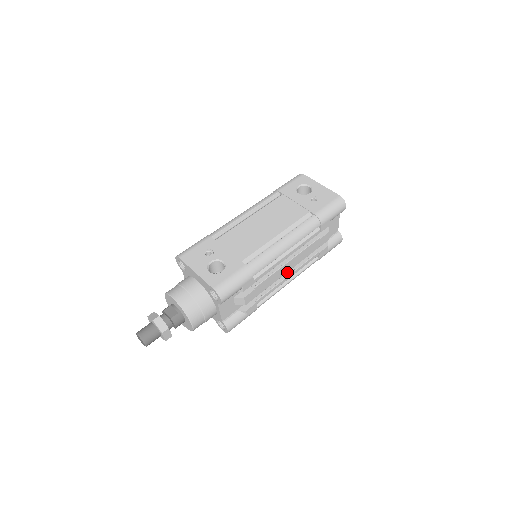
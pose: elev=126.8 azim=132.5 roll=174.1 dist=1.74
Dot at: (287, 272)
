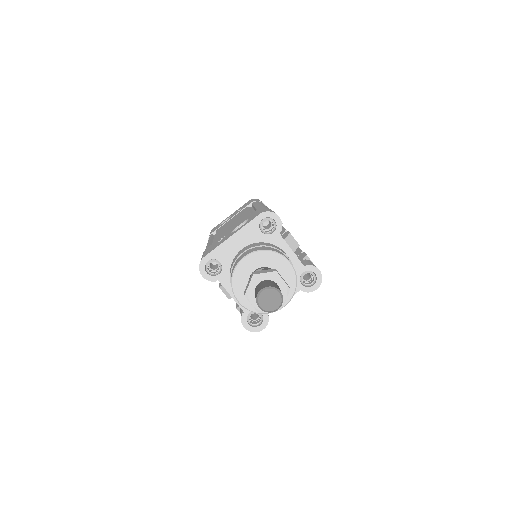
Dot at: occluded
